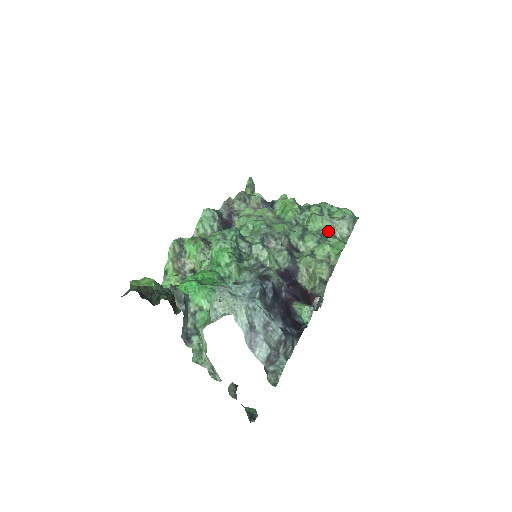
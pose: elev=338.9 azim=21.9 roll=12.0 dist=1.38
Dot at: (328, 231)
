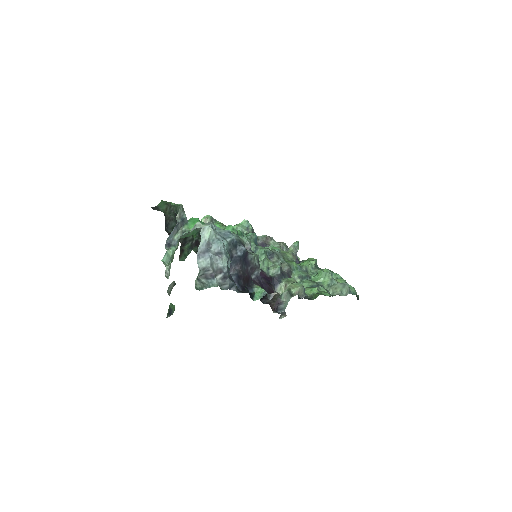
Dot at: (325, 286)
